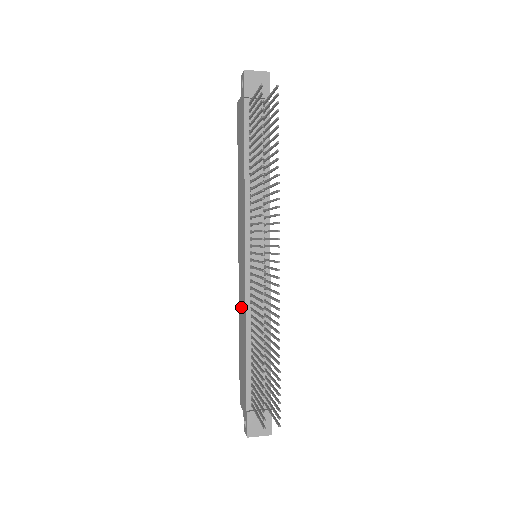
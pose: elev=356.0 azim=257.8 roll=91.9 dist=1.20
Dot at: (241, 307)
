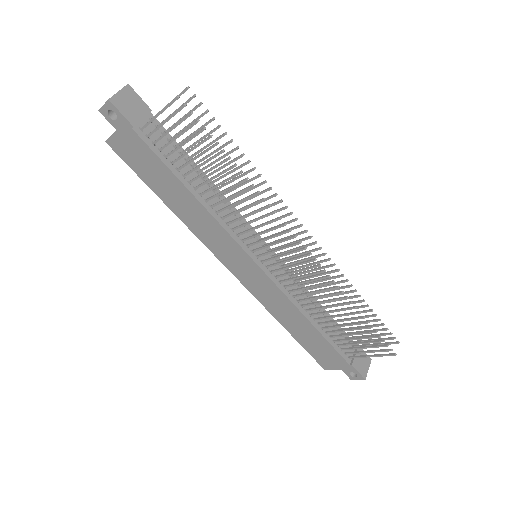
Dot at: (275, 306)
